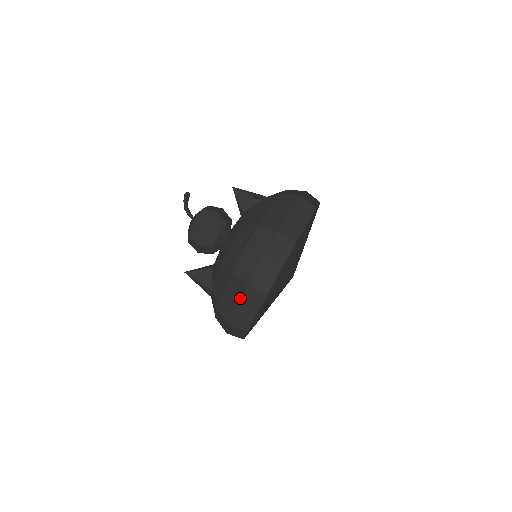
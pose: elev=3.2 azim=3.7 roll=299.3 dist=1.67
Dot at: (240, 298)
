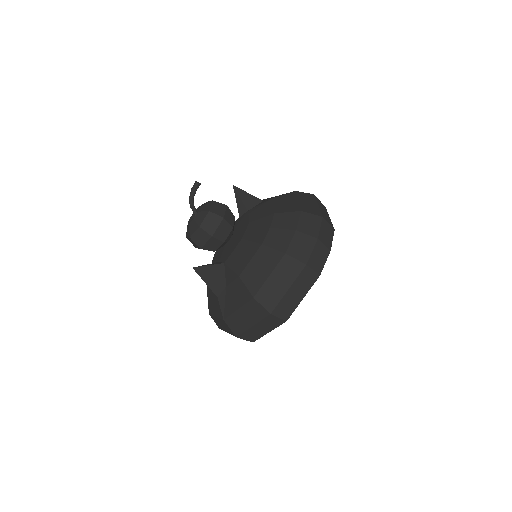
Dot at: (293, 281)
